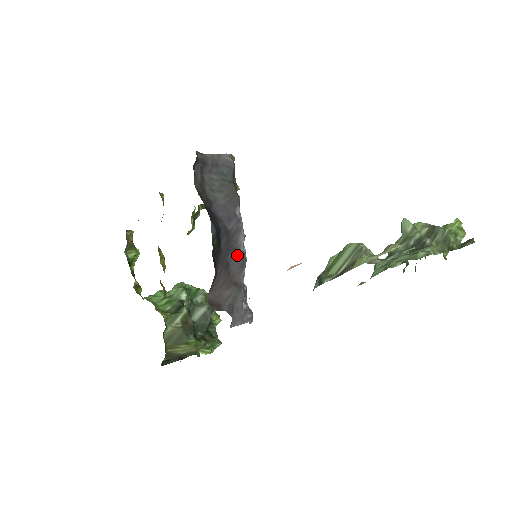
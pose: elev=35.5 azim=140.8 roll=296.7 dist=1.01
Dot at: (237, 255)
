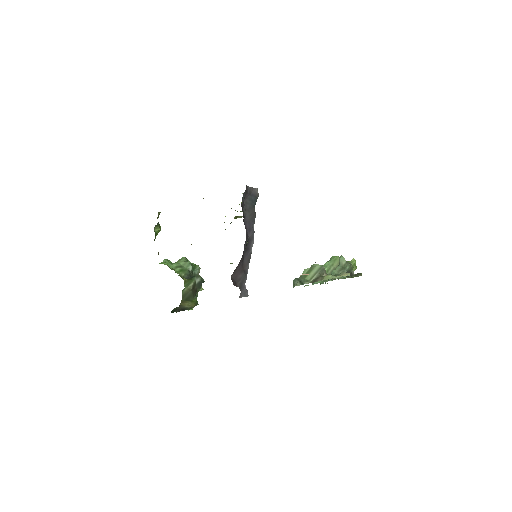
Dot at: (248, 253)
